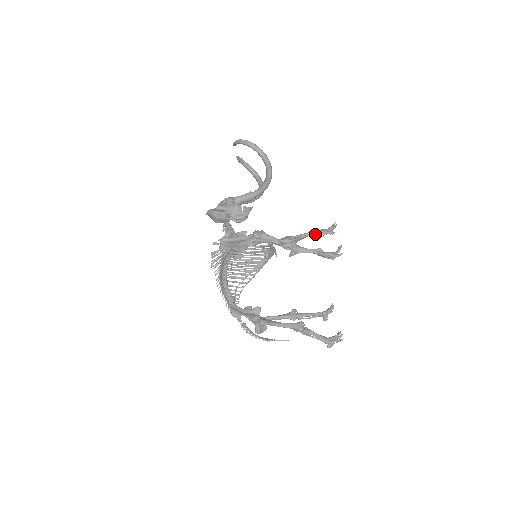
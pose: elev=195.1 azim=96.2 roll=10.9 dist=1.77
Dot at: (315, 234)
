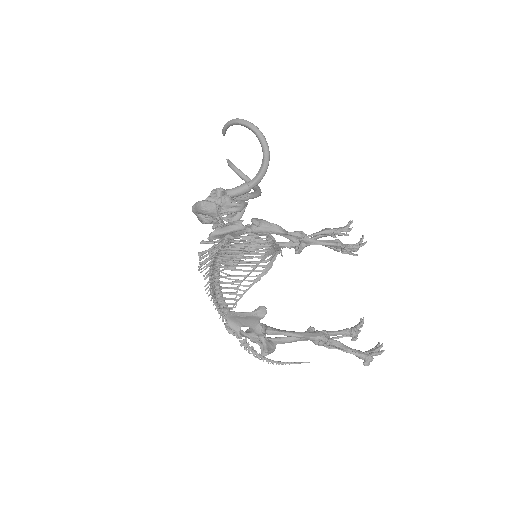
Dot at: (328, 232)
